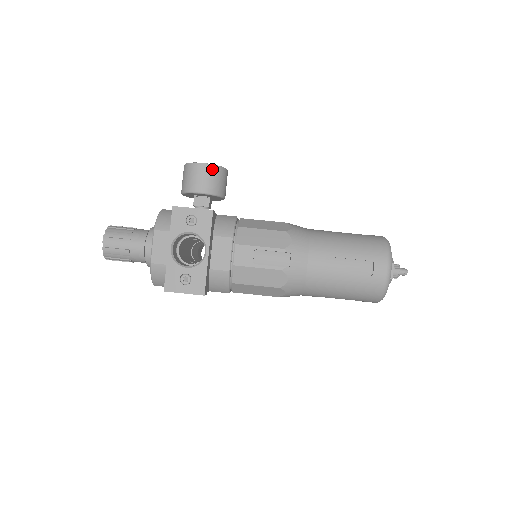
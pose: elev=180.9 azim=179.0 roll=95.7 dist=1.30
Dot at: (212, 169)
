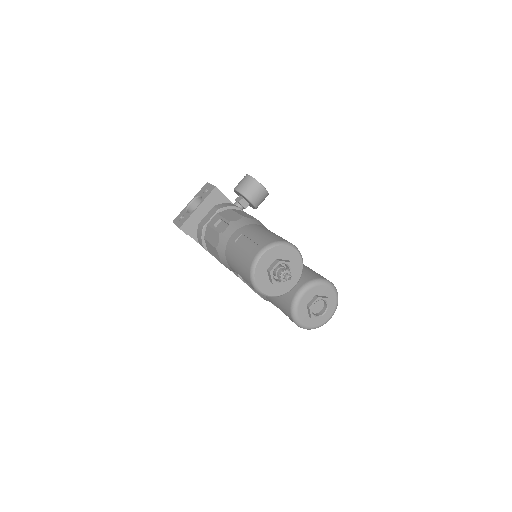
Dot at: (249, 179)
